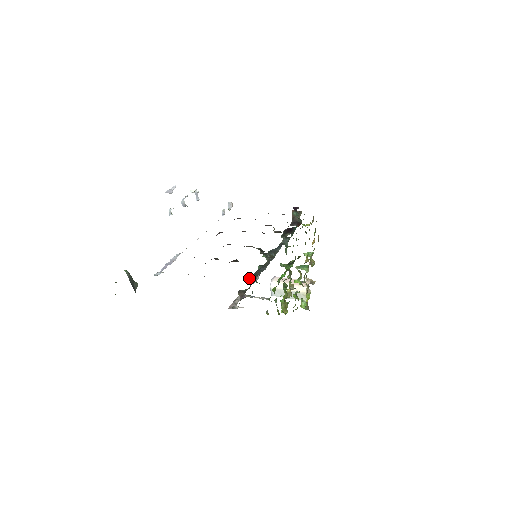
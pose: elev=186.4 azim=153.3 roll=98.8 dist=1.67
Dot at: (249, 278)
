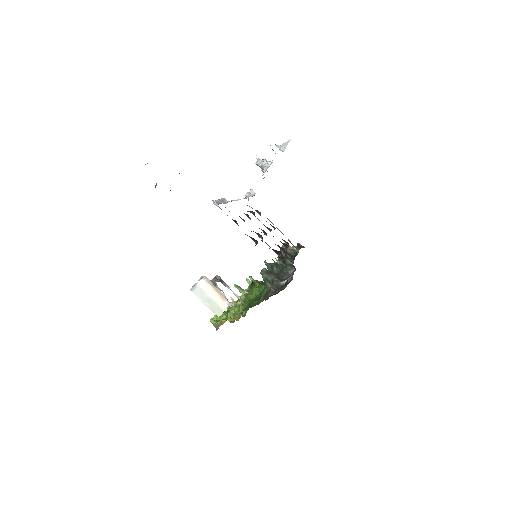
Dot at: (265, 274)
